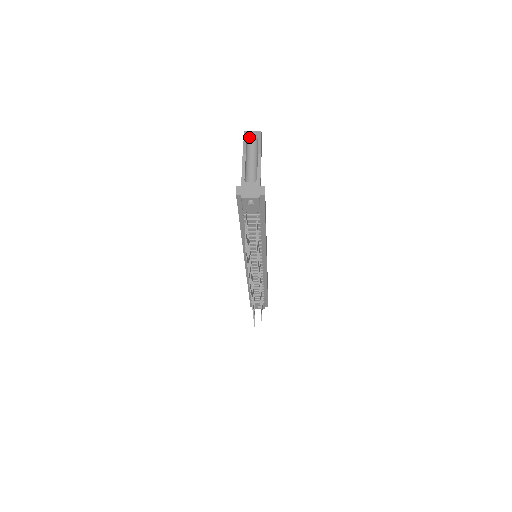
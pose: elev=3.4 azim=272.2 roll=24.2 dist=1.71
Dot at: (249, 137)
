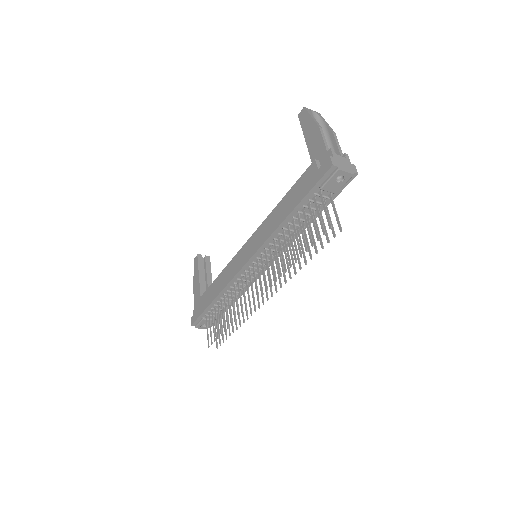
Dot at: (311, 114)
